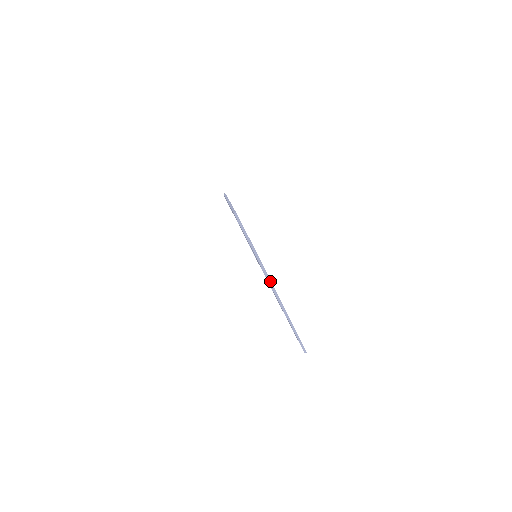
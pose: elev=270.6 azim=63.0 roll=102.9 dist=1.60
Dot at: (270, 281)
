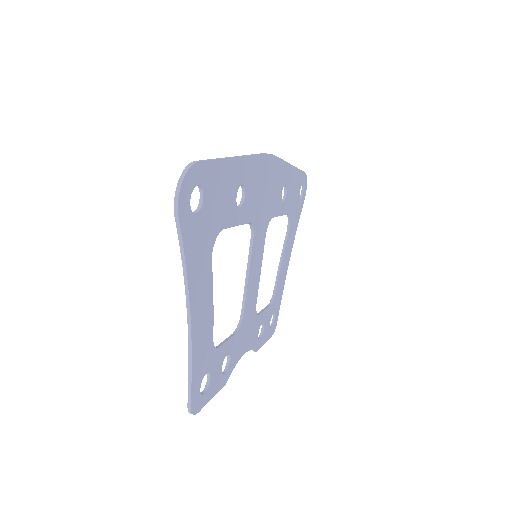
Dot at: (188, 290)
